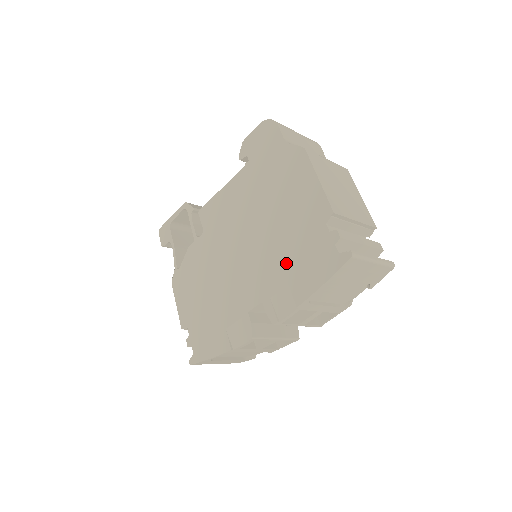
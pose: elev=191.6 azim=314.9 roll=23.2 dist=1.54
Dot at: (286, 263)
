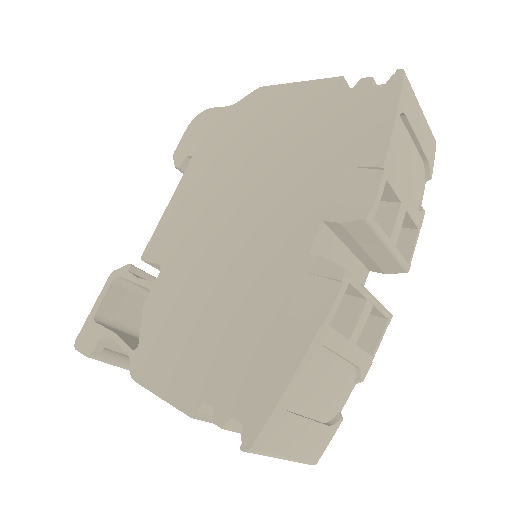
Dot at: (322, 157)
